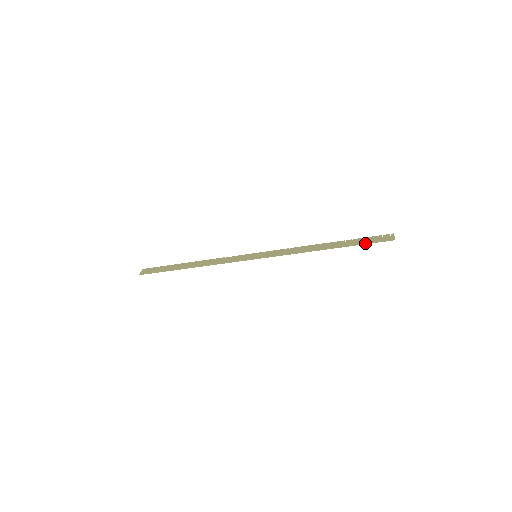
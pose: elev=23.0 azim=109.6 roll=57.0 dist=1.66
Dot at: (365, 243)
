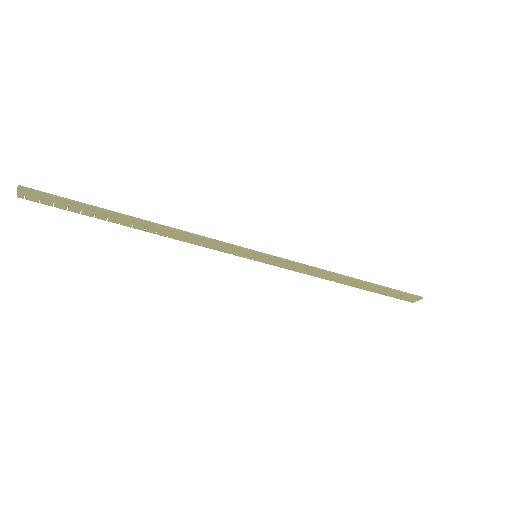
Dot at: (395, 289)
